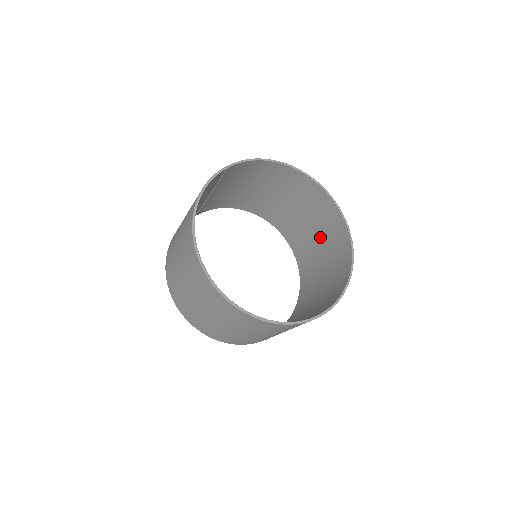
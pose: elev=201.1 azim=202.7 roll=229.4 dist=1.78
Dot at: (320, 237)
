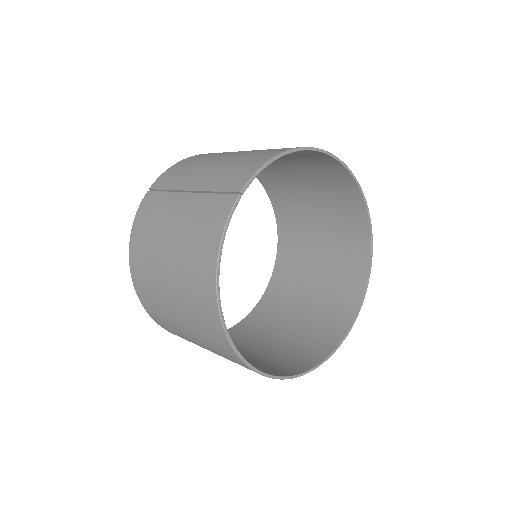
Dot at: (318, 199)
